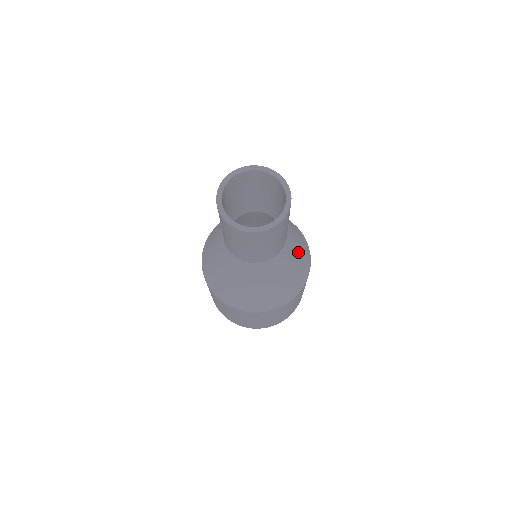
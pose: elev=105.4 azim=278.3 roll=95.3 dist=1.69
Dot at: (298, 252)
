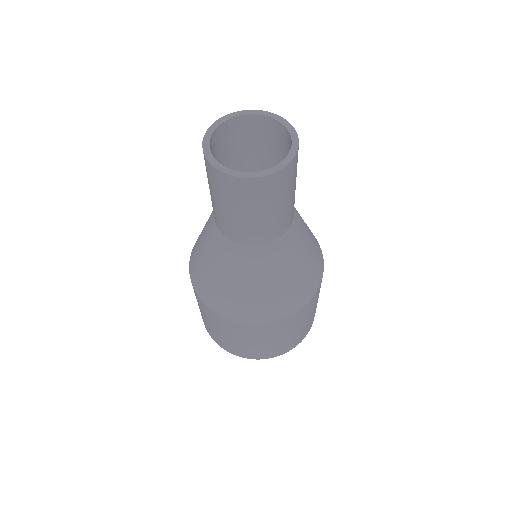
Dot at: (297, 266)
